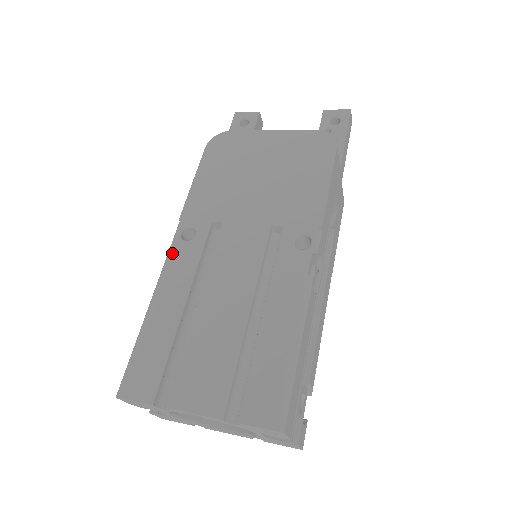
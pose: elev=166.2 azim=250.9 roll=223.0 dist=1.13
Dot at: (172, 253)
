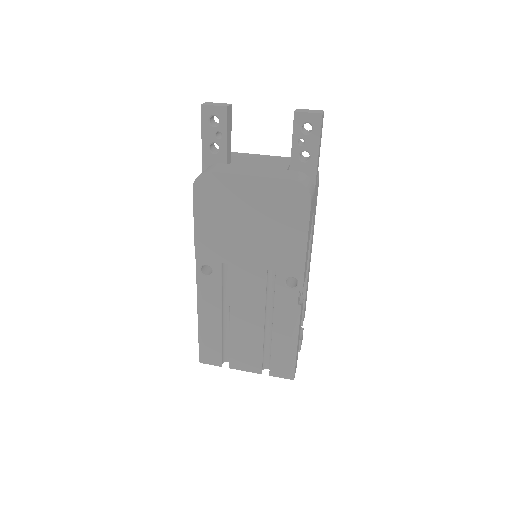
Dot at: (200, 285)
